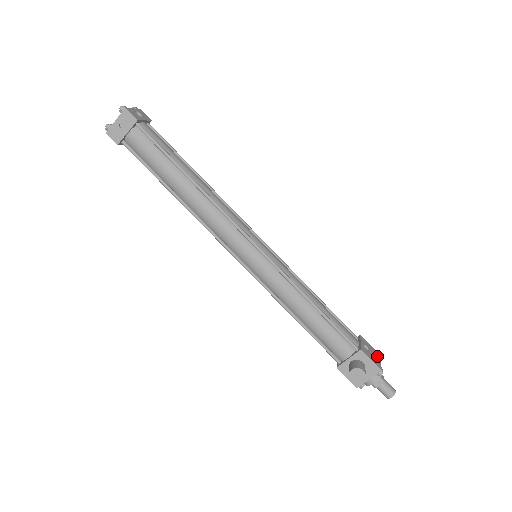
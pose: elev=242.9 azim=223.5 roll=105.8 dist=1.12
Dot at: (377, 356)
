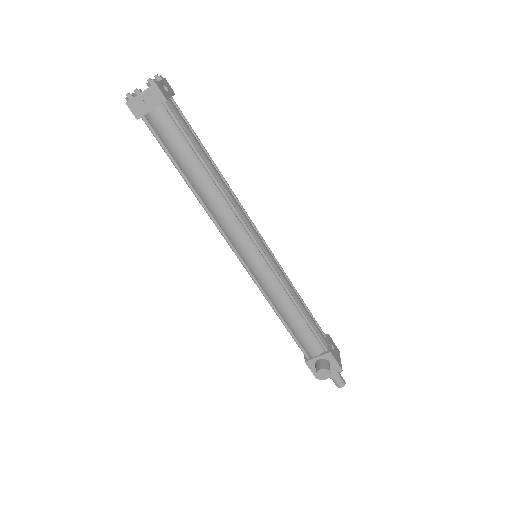
Dot at: (338, 353)
